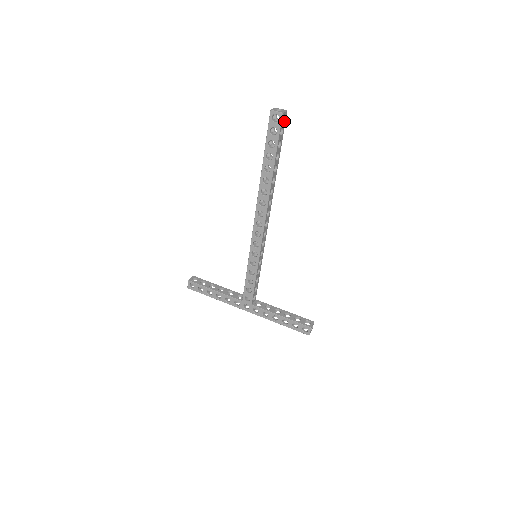
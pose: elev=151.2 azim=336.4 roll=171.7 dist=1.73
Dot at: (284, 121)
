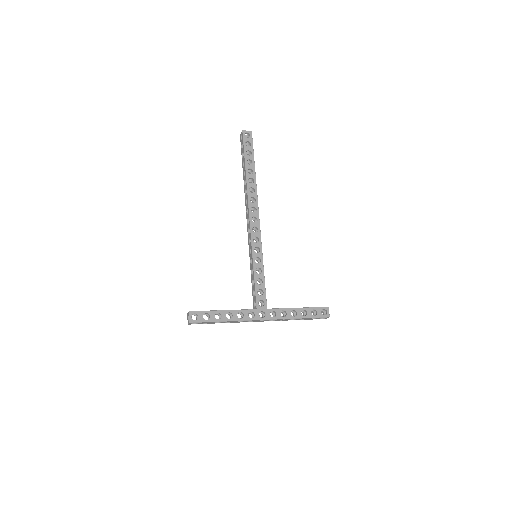
Dot at: occluded
